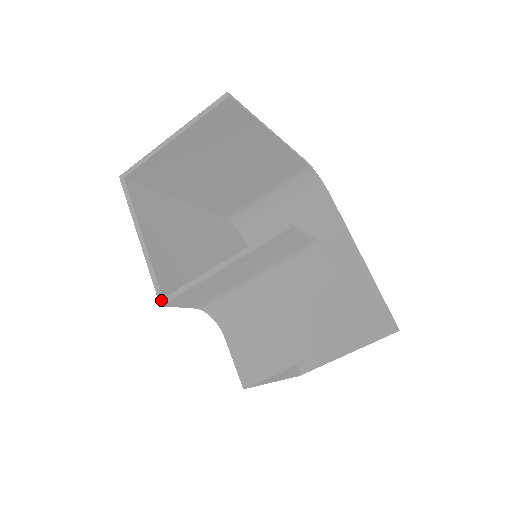
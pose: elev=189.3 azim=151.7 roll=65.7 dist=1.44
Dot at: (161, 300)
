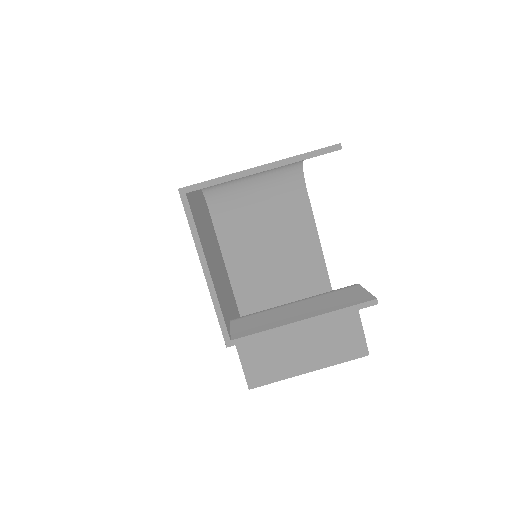
Dot at: (228, 342)
